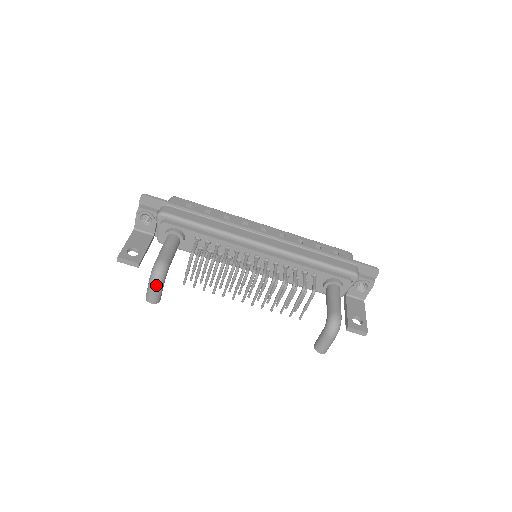
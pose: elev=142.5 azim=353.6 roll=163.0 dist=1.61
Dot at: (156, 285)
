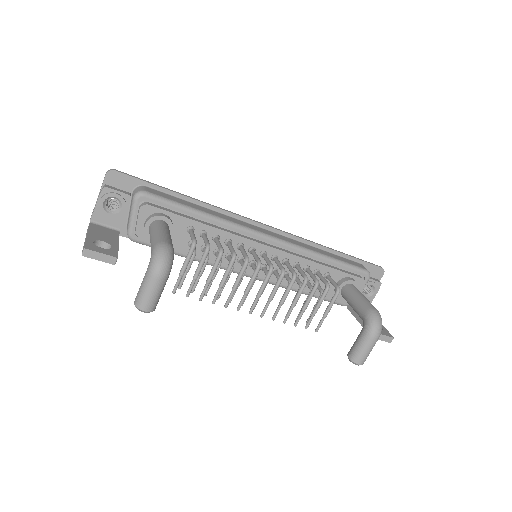
Dot at: (160, 278)
